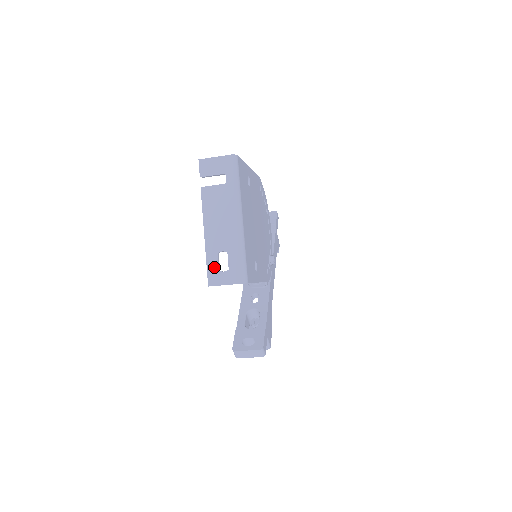
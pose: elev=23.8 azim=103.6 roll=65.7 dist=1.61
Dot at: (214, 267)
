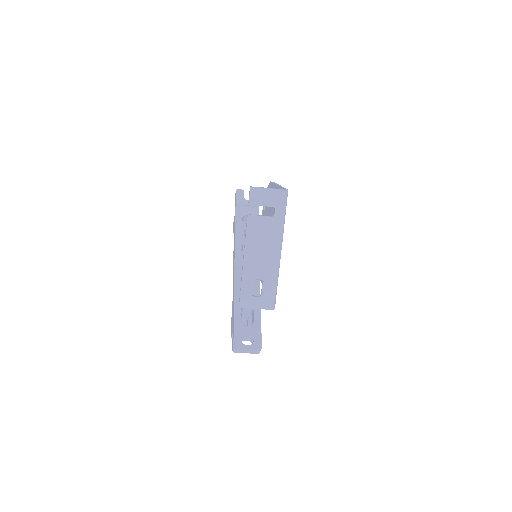
Dot at: (248, 292)
